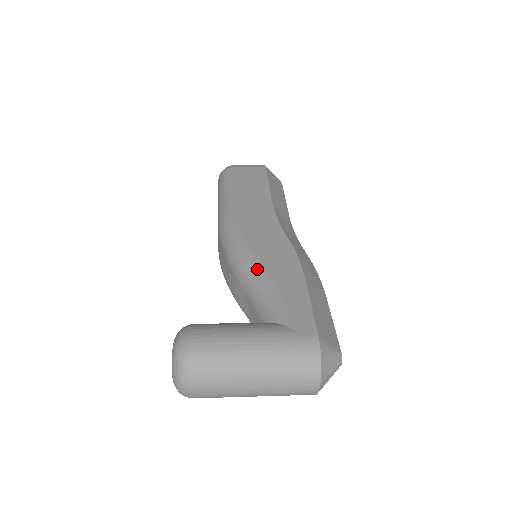
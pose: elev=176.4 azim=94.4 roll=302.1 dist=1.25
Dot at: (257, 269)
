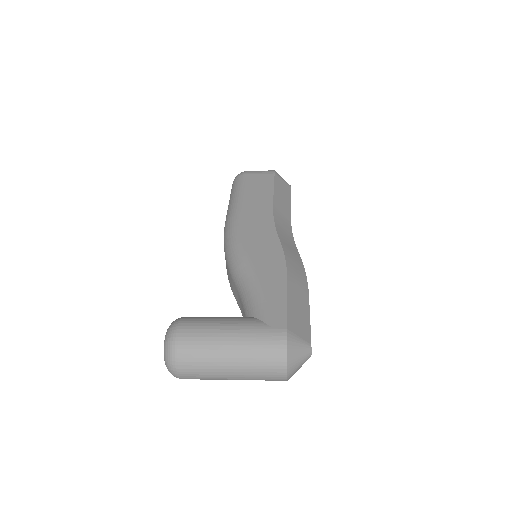
Dot at: (246, 269)
